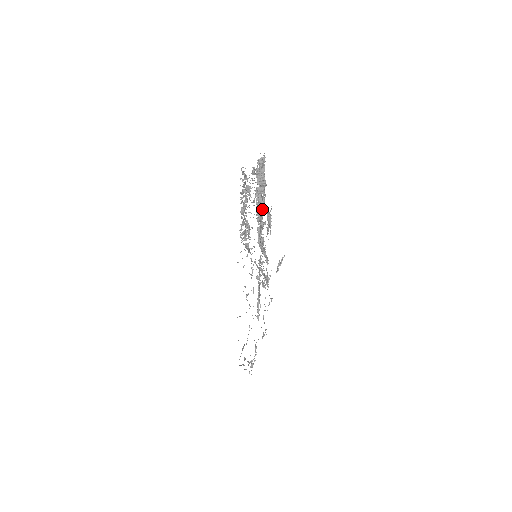
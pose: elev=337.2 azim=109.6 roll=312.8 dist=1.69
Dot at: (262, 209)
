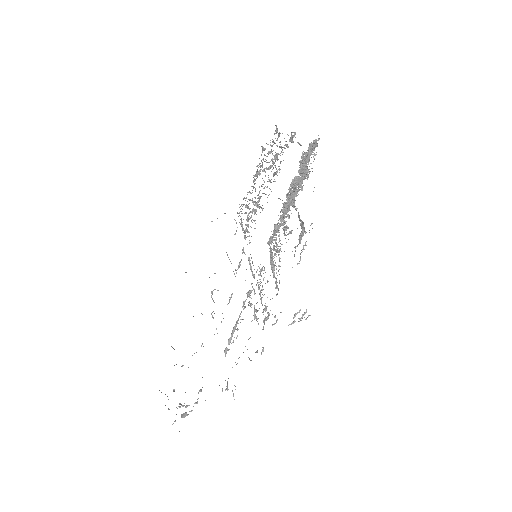
Dot at: (291, 204)
